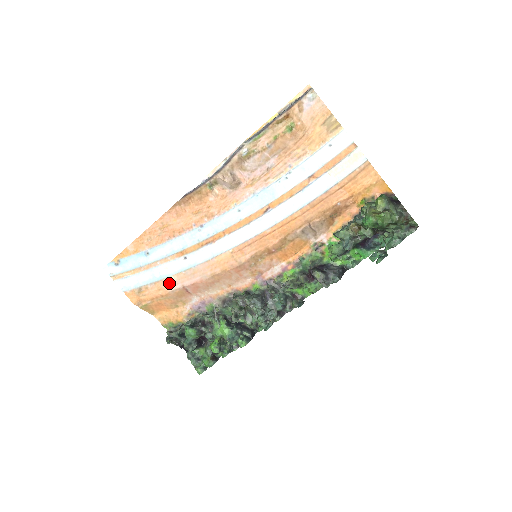
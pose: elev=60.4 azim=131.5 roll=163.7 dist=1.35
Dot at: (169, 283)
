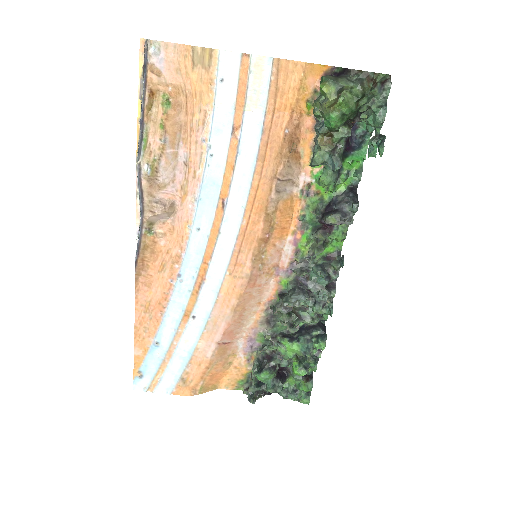
Dot at: (202, 352)
